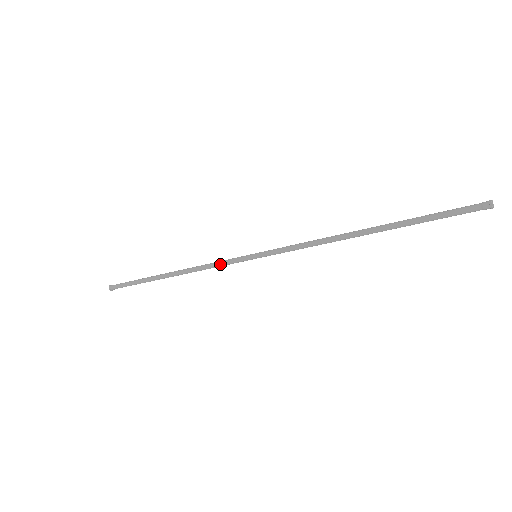
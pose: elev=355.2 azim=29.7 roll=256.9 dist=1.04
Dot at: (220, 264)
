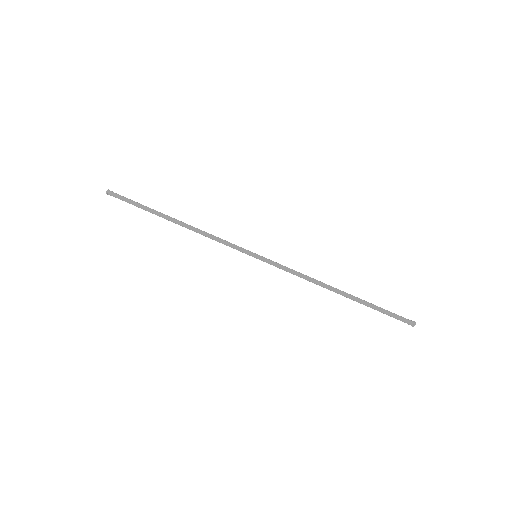
Dot at: (226, 241)
